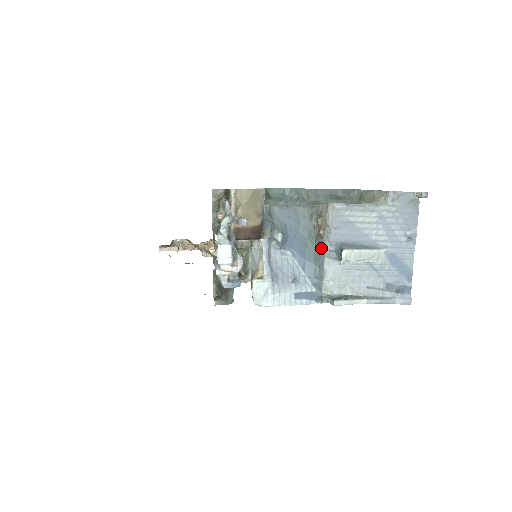
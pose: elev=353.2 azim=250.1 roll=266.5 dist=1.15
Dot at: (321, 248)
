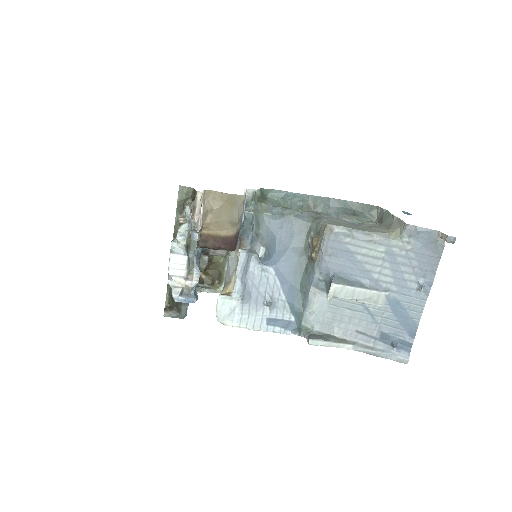
Dot at: (310, 273)
